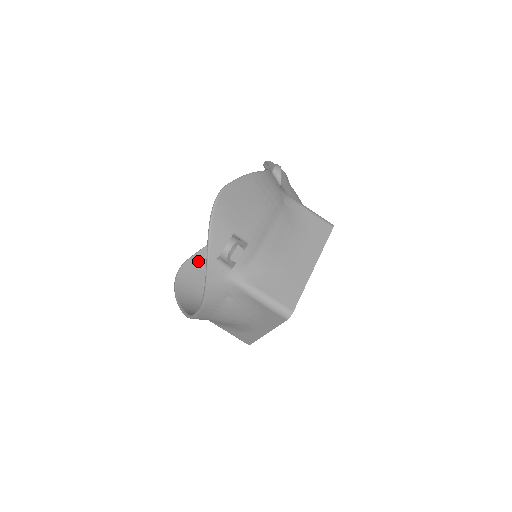
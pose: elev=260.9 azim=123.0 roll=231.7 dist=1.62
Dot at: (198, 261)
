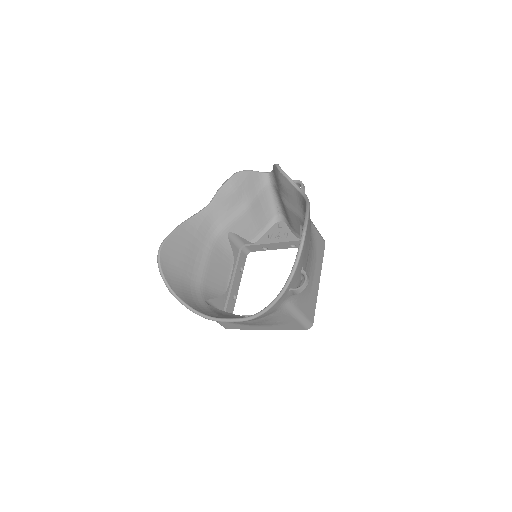
Dot at: (177, 242)
